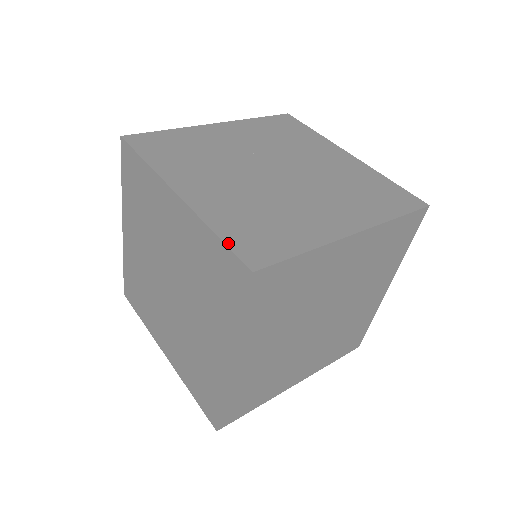
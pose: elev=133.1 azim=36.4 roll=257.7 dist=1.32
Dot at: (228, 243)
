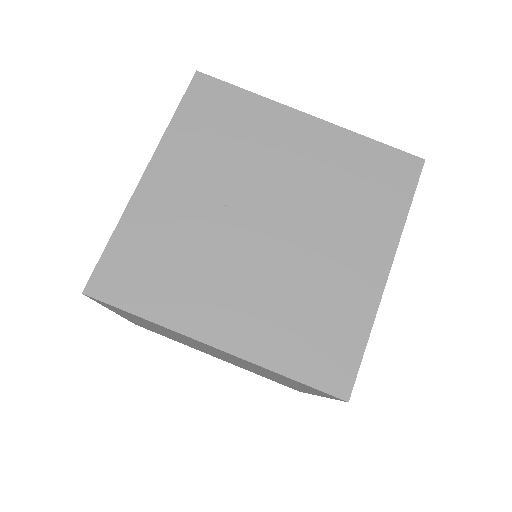
Dot at: (307, 382)
